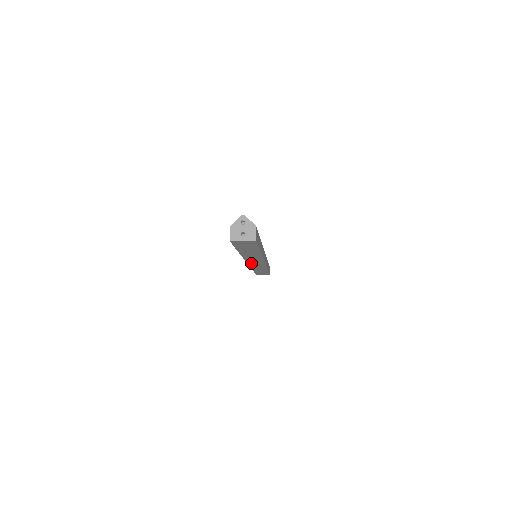
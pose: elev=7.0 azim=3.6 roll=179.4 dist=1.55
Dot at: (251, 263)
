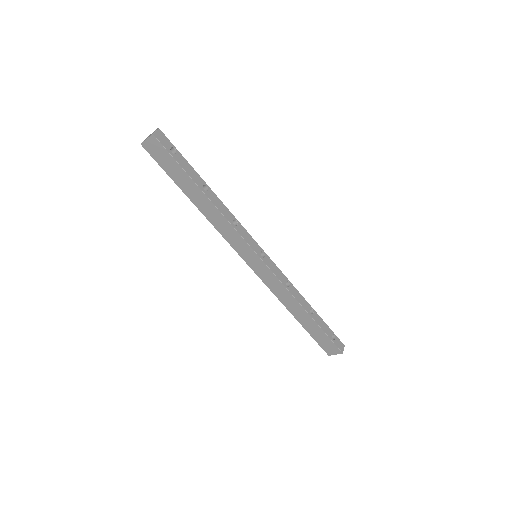
Dot at: (251, 264)
